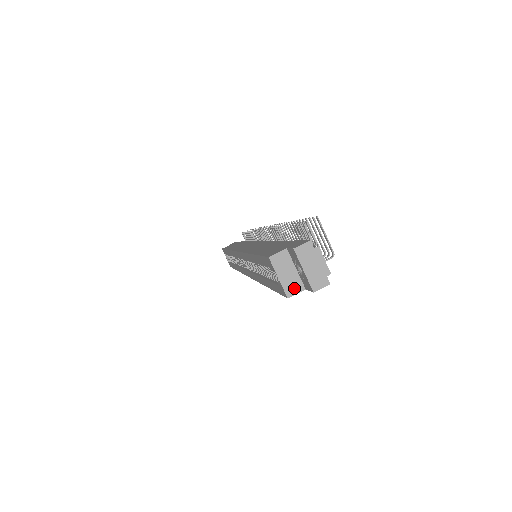
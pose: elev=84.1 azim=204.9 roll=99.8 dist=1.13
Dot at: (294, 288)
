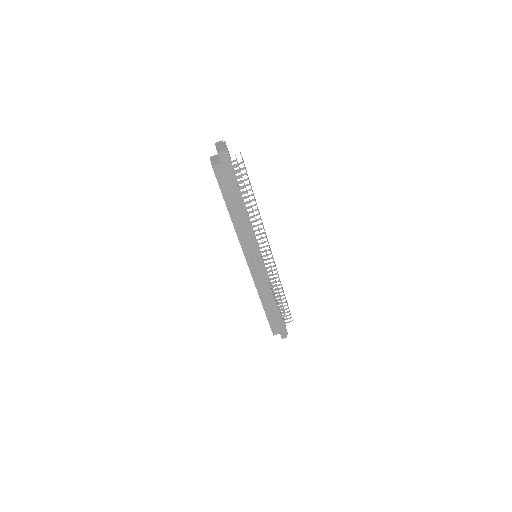
Dot at: (216, 163)
